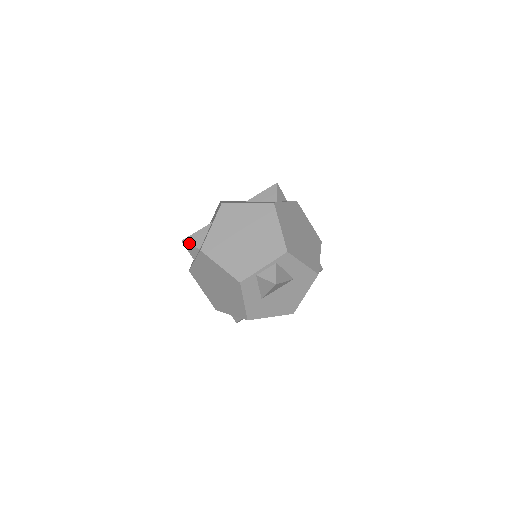
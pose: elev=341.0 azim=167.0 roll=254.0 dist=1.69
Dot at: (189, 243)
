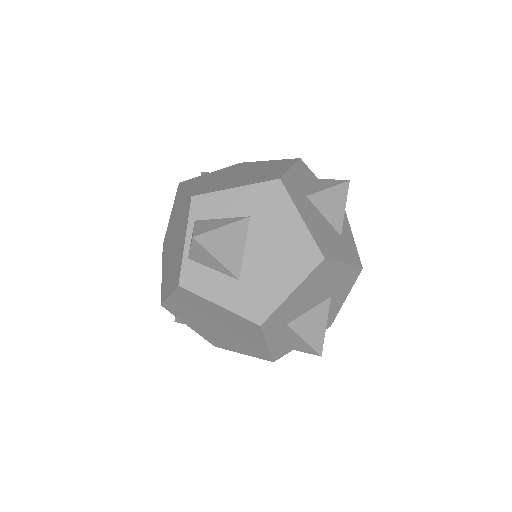
Dot at: occluded
